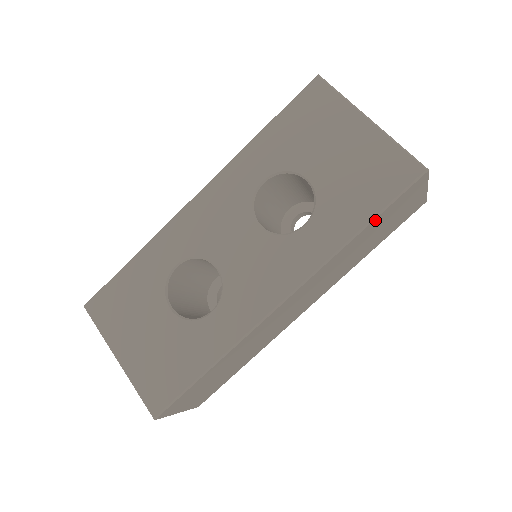
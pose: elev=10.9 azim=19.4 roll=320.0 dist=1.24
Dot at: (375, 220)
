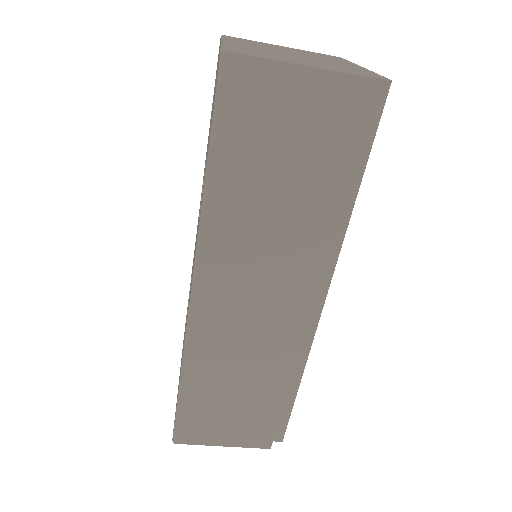
Dot at: (216, 156)
